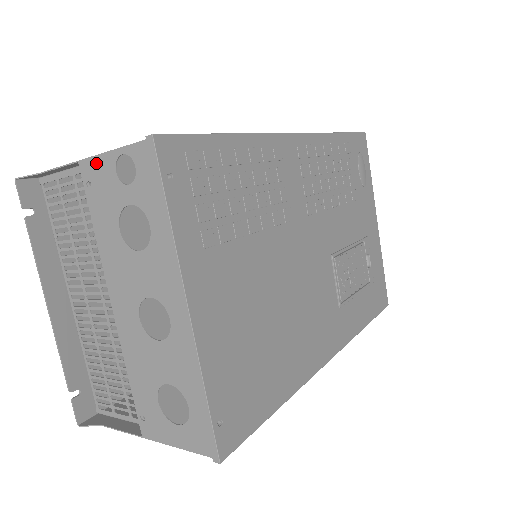
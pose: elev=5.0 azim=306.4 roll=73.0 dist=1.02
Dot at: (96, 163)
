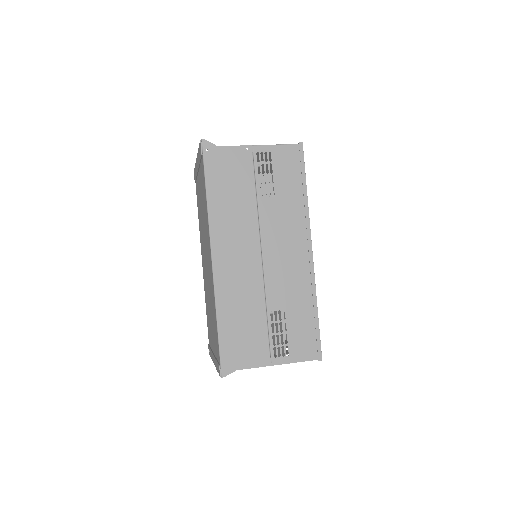
Dot at: occluded
